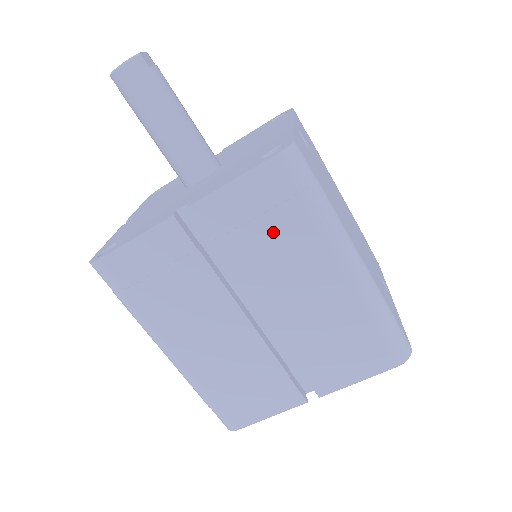
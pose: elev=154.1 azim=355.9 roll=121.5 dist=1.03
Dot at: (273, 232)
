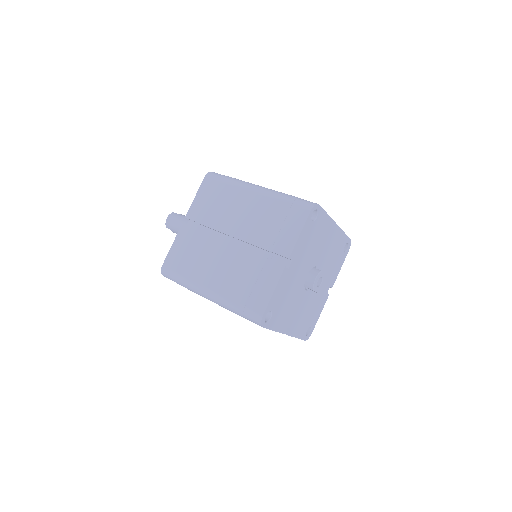
Dot at: (218, 200)
